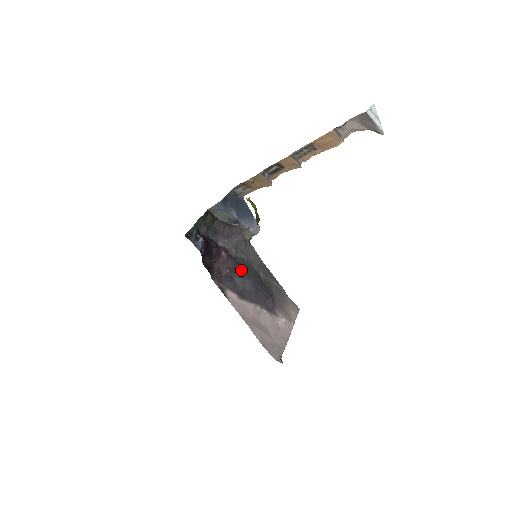
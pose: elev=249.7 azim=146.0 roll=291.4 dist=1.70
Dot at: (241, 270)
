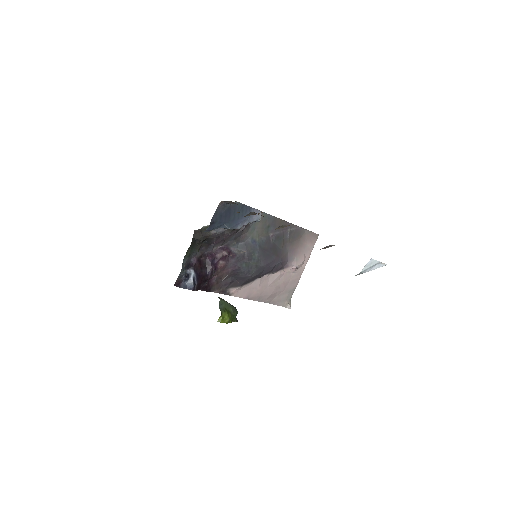
Dot at: (242, 269)
